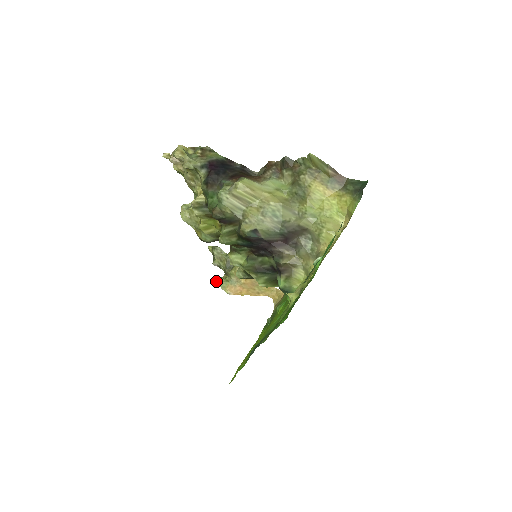
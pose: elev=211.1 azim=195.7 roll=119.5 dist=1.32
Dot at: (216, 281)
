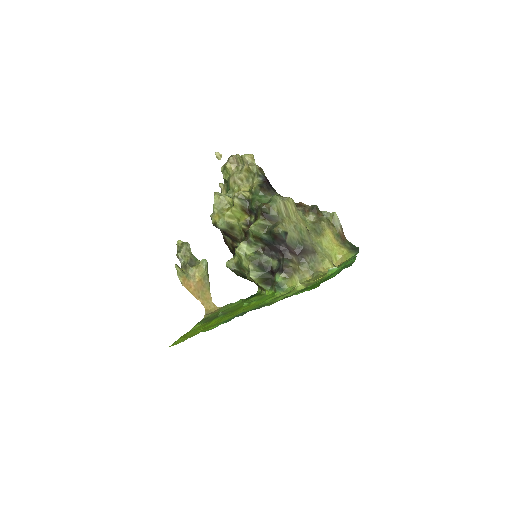
Dot at: (176, 268)
